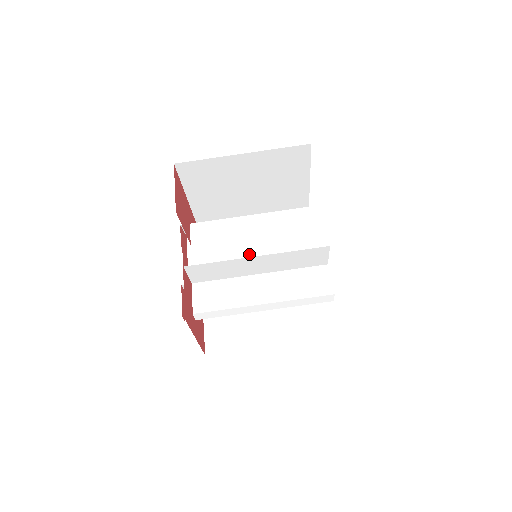
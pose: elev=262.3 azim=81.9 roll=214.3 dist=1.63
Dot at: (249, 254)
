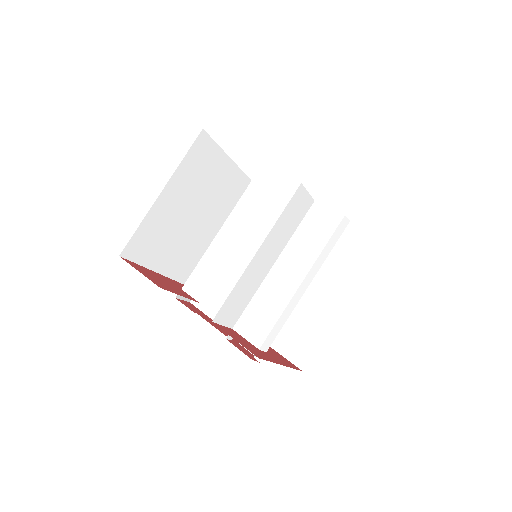
Dot at: (249, 262)
